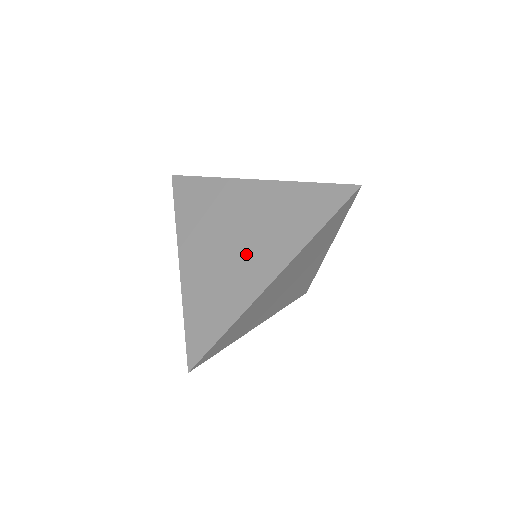
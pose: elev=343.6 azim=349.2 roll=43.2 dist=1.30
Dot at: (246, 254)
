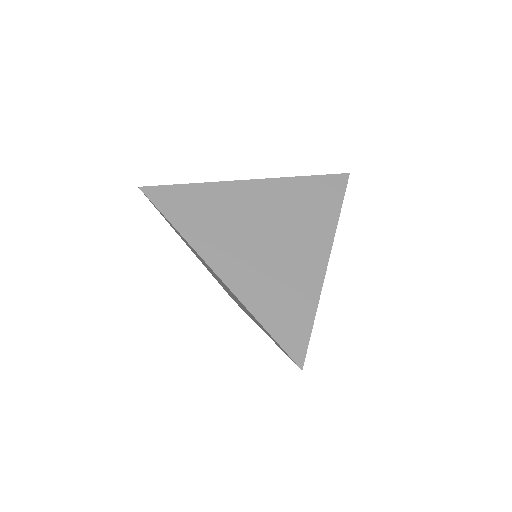
Dot at: (289, 245)
